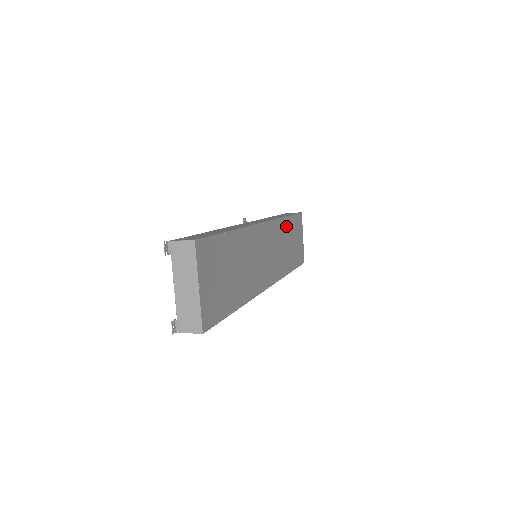
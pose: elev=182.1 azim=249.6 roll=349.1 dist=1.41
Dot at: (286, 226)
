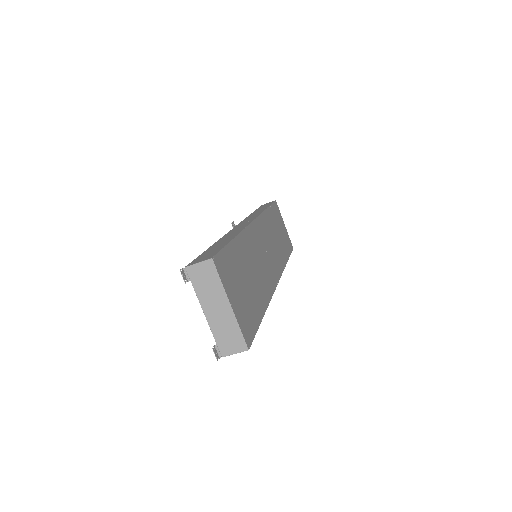
Dot at: (270, 218)
